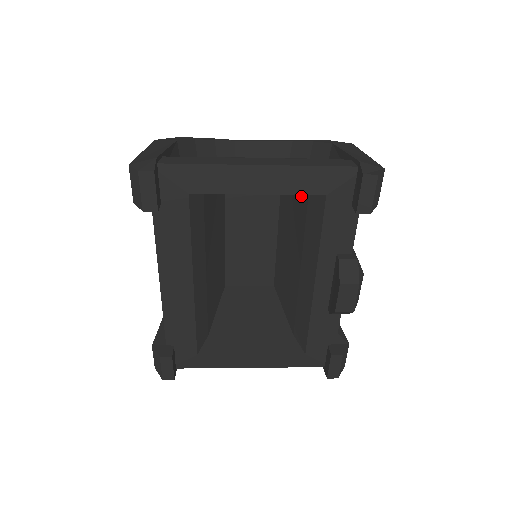
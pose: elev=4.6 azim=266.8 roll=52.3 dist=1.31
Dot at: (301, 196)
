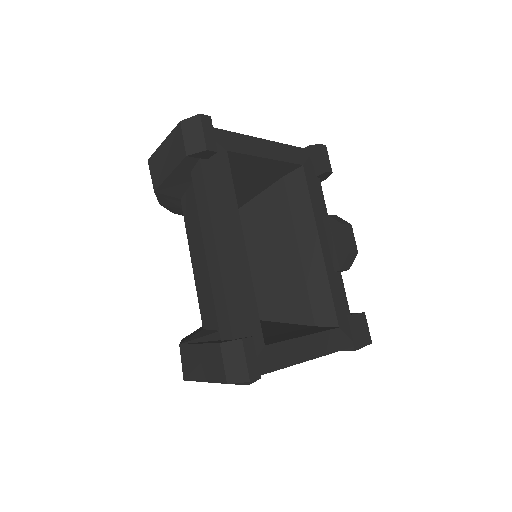
Dot at: (274, 191)
